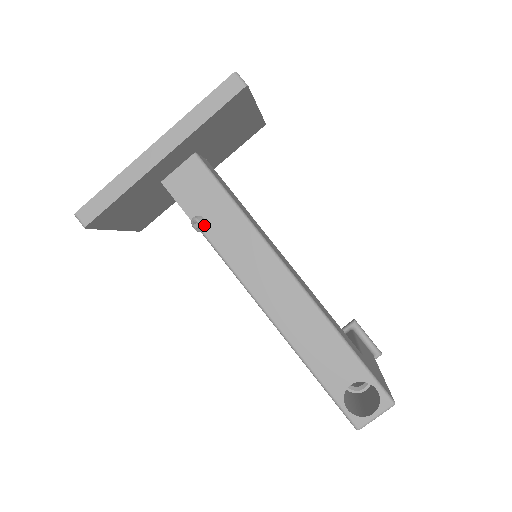
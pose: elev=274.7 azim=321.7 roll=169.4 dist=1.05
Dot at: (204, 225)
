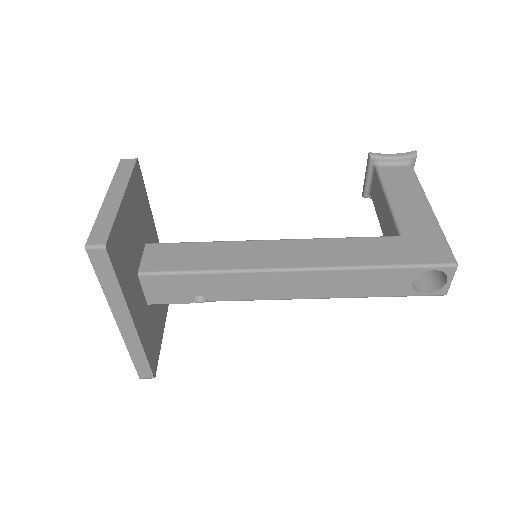
Dot at: (205, 299)
